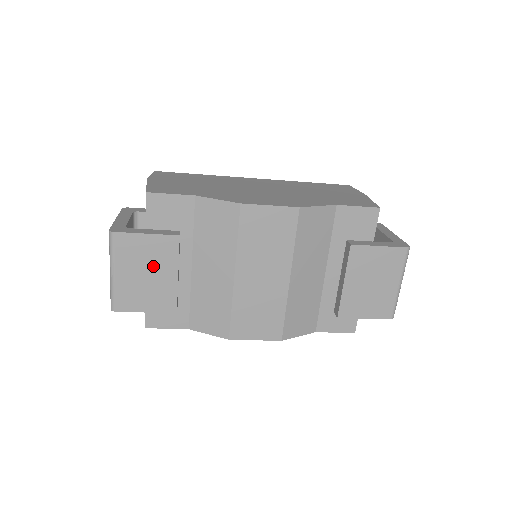
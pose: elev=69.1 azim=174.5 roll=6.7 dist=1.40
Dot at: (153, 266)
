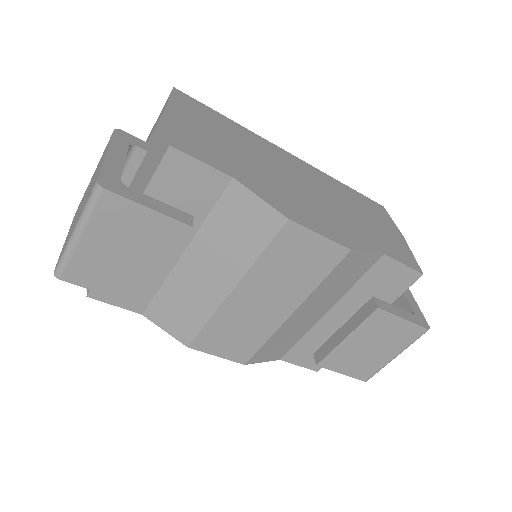
Dot at: (138, 248)
